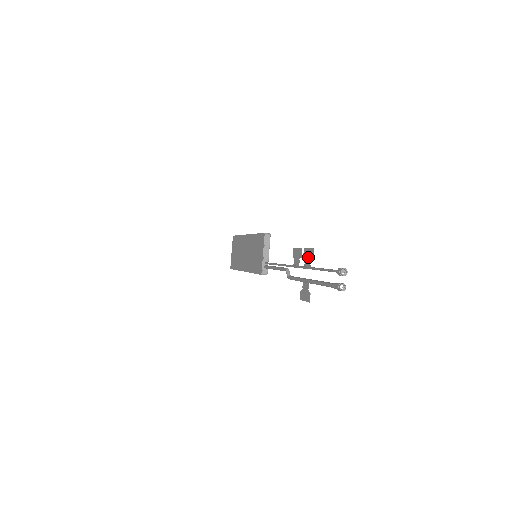
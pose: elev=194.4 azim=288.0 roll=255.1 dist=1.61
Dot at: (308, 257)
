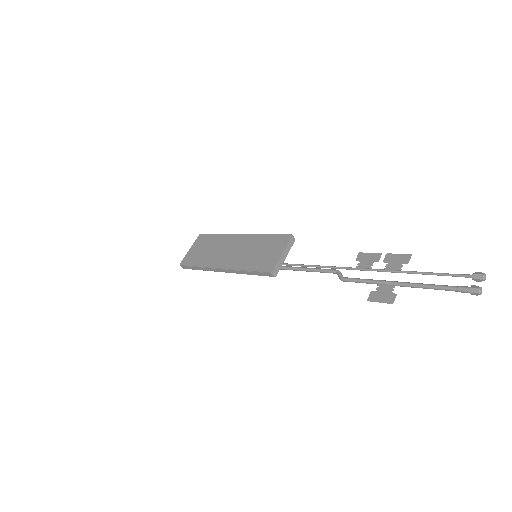
Dot at: (397, 261)
